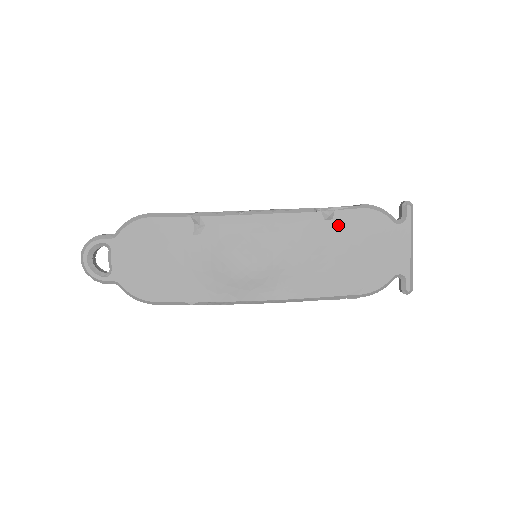
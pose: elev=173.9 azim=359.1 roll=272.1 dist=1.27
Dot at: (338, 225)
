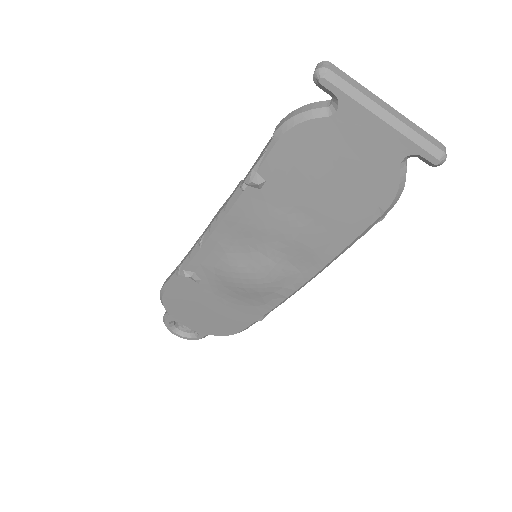
Dot at: (277, 181)
